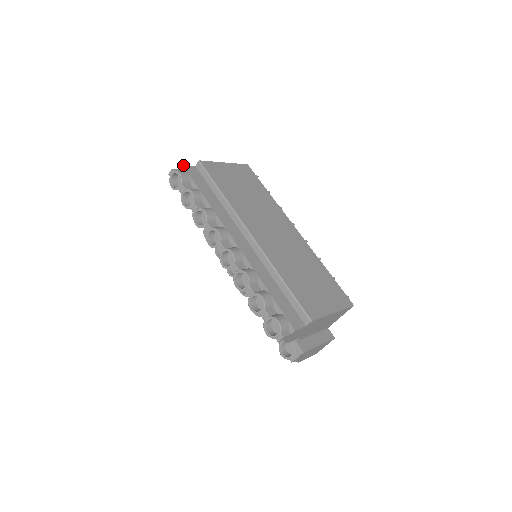
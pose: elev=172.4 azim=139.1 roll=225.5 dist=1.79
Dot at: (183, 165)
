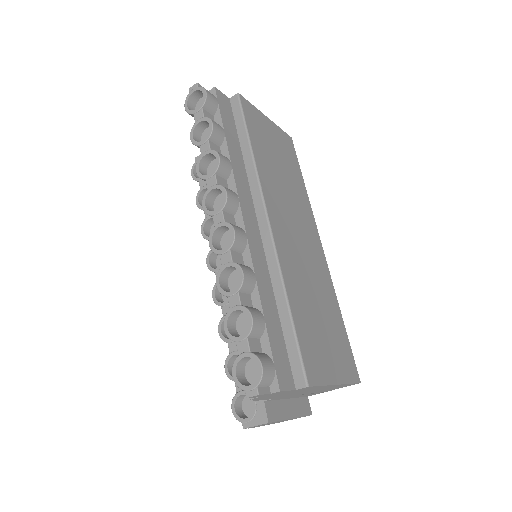
Dot at: occluded
